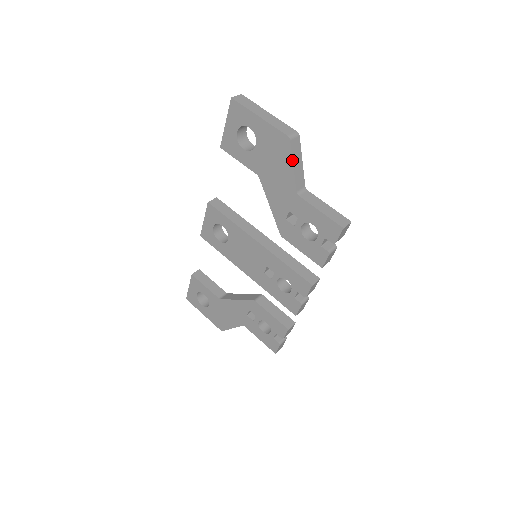
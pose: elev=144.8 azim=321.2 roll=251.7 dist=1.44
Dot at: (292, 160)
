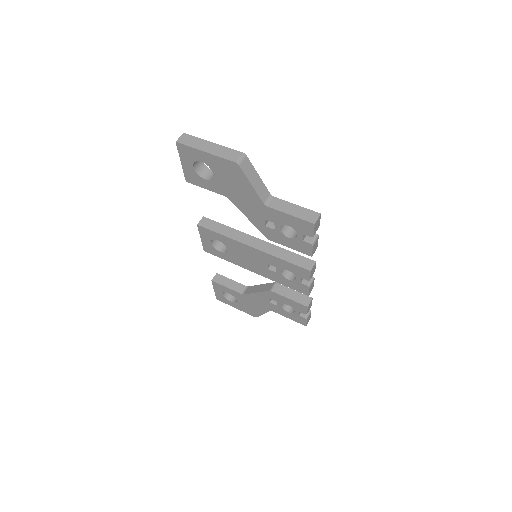
Dot at: (248, 180)
